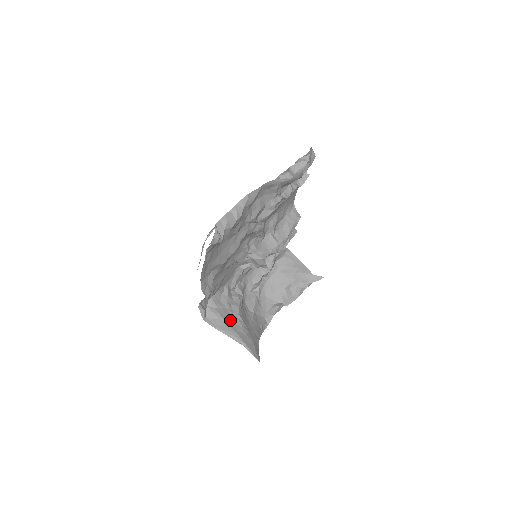
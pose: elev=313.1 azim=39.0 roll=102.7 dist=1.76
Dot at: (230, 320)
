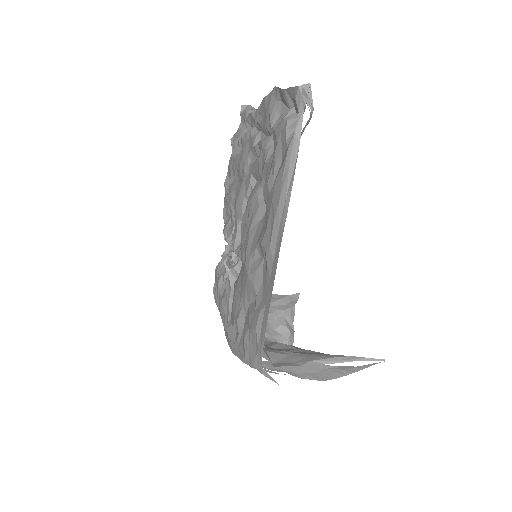
Dot at: (297, 352)
